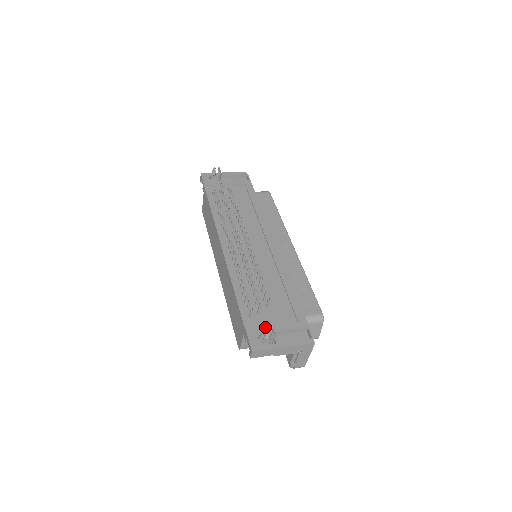
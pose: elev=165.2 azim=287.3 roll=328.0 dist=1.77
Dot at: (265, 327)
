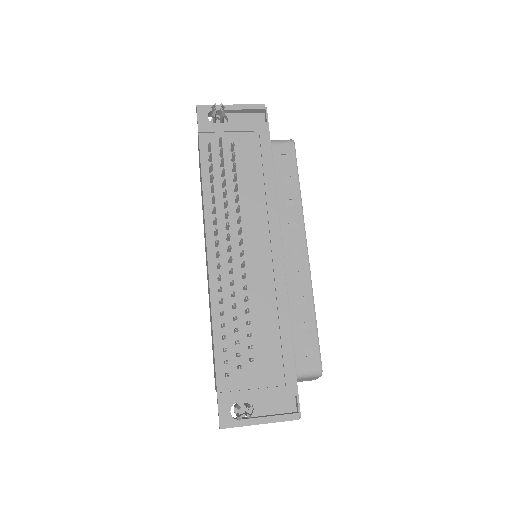
Dot at: (242, 393)
